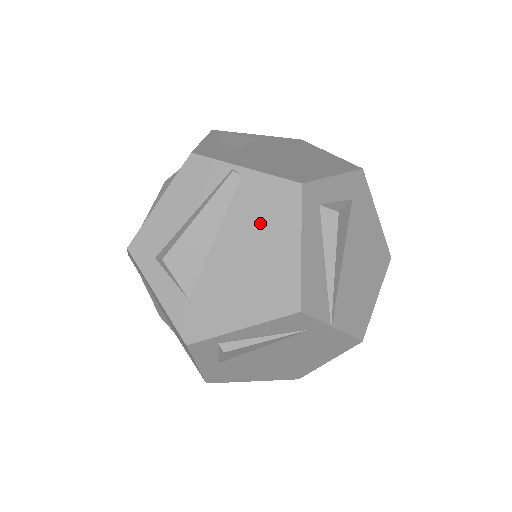
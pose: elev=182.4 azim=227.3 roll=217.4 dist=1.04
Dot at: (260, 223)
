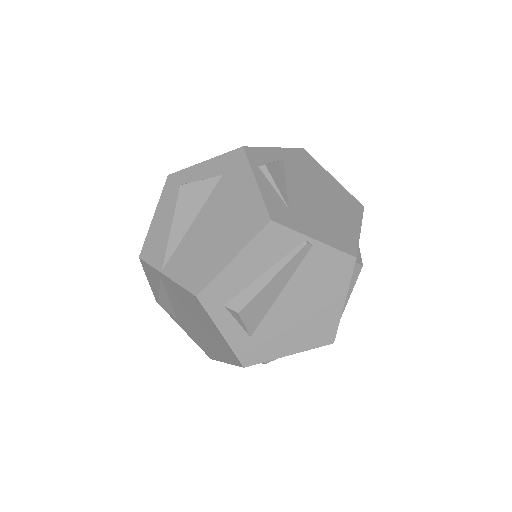
Dot at: (319, 284)
